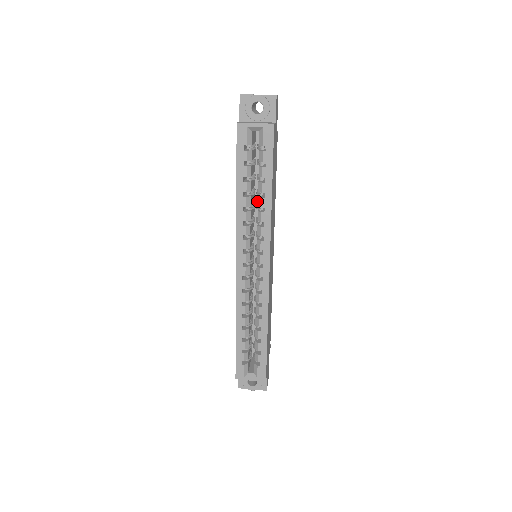
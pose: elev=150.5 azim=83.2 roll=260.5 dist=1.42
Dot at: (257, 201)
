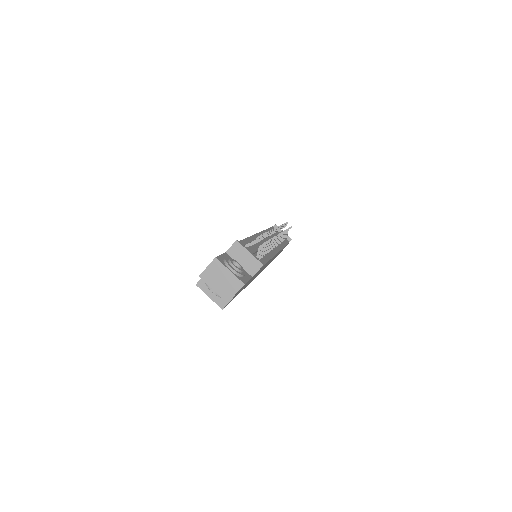
Dot at: occluded
